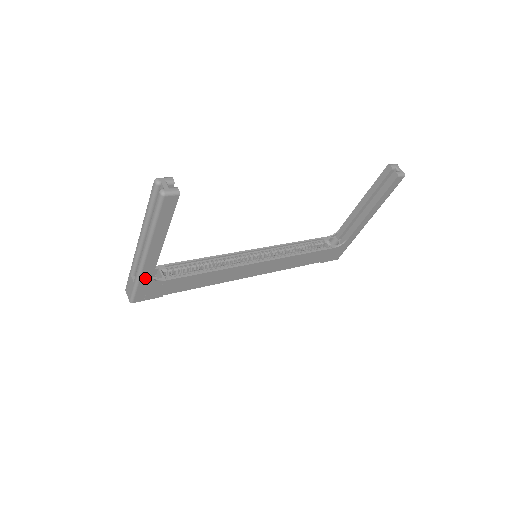
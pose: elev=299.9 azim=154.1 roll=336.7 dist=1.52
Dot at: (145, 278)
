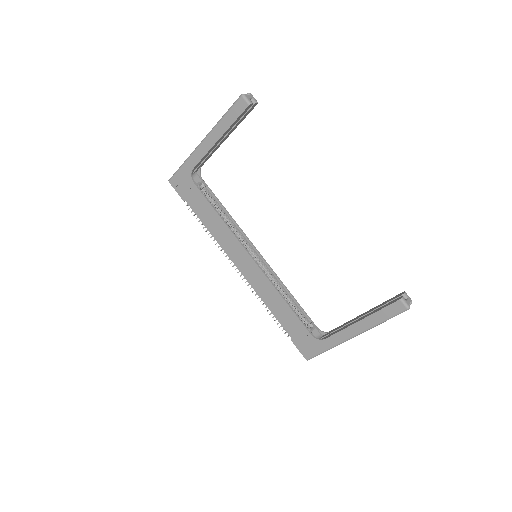
Dot at: (189, 165)
